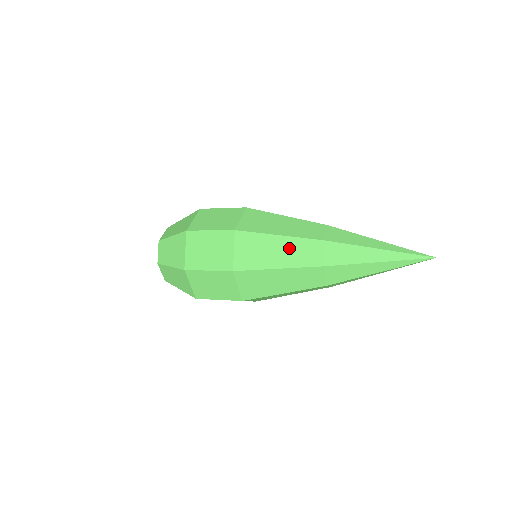
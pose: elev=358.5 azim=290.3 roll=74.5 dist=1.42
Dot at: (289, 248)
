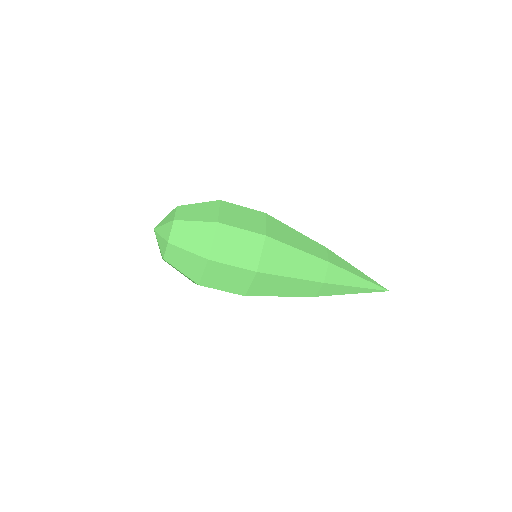
Dot at: (304, 262)
